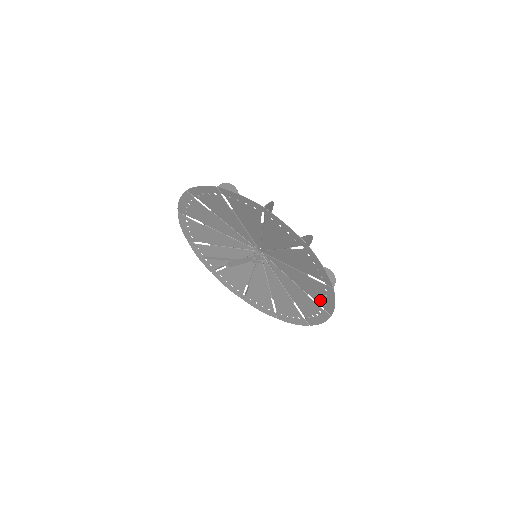
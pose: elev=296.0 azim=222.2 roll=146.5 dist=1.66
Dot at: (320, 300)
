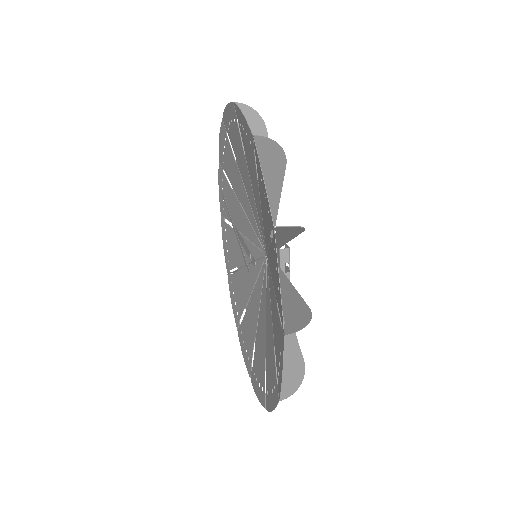
Dot at: (268, 382)
